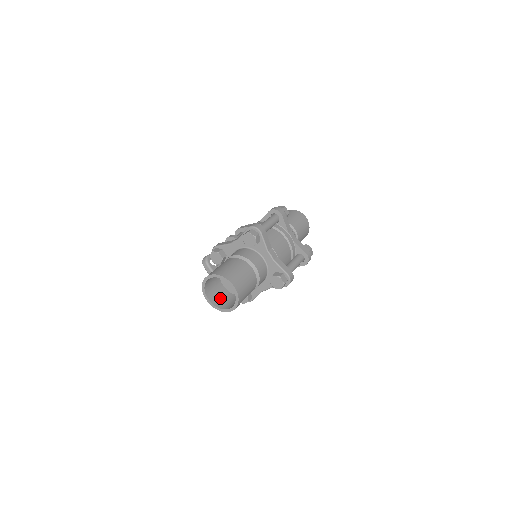
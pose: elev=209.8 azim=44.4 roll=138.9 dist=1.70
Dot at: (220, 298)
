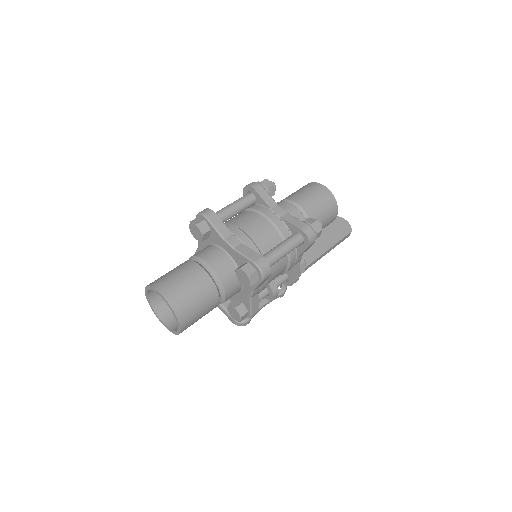
Dot at: occluded
